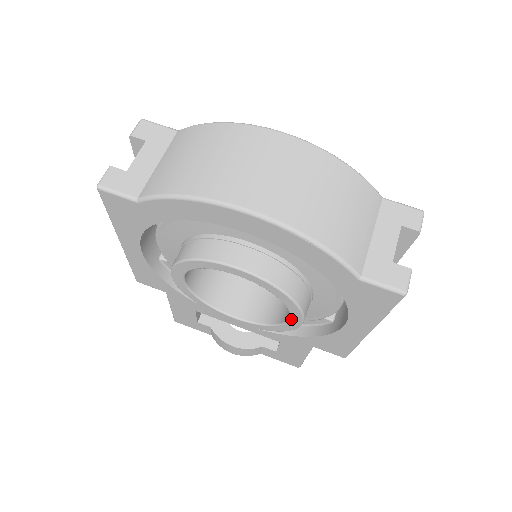
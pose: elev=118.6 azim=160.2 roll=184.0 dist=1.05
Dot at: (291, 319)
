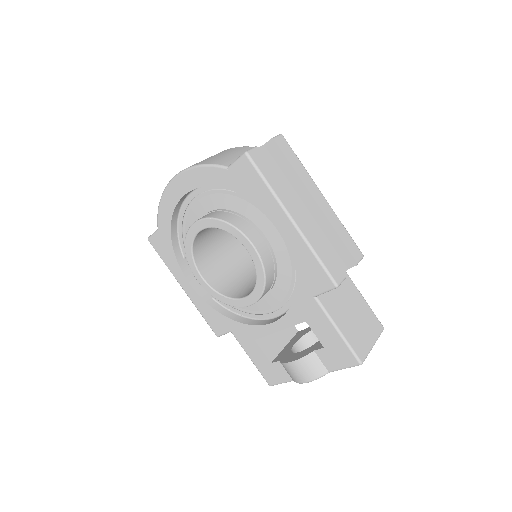
Dot at: (247, 249)
